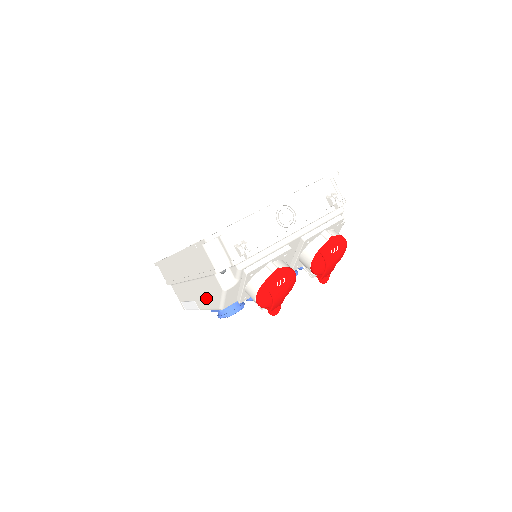
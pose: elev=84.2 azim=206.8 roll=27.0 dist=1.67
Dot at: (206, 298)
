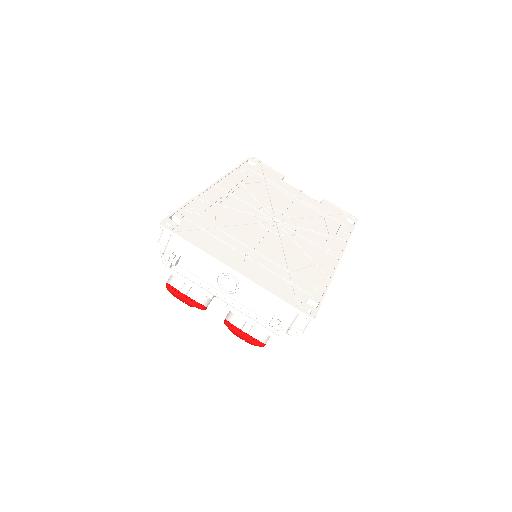
Dot at: occluded
